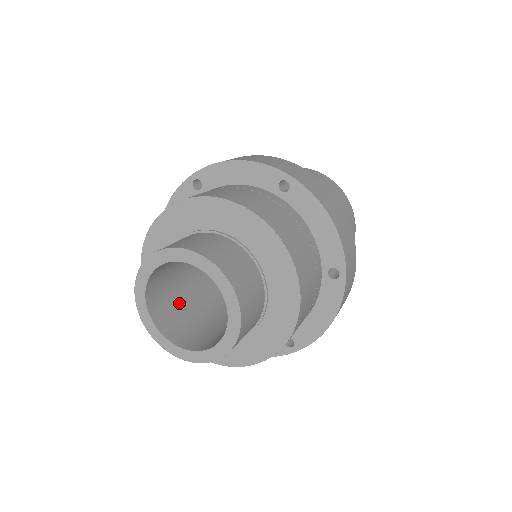
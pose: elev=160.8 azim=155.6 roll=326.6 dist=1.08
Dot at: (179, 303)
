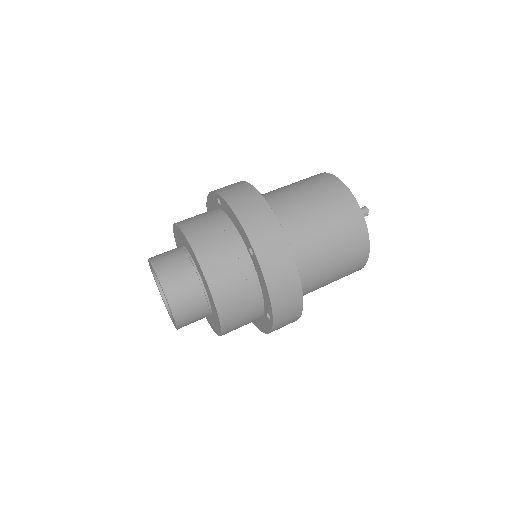
Dot at: occluded
